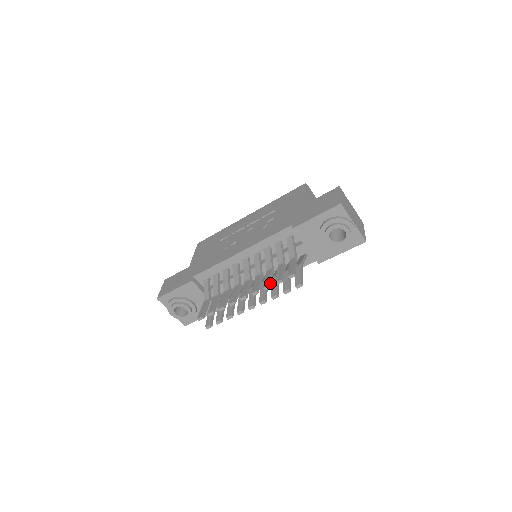
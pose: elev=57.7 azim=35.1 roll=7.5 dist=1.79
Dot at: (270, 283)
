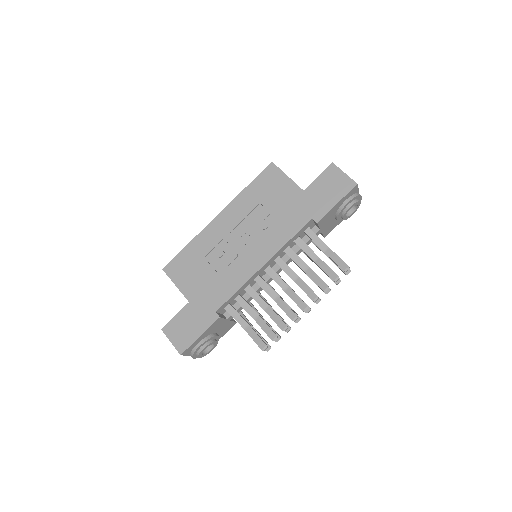
Dot at: (325, 283)
